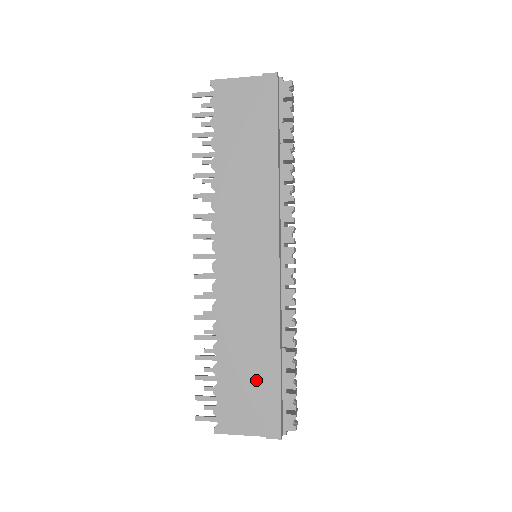
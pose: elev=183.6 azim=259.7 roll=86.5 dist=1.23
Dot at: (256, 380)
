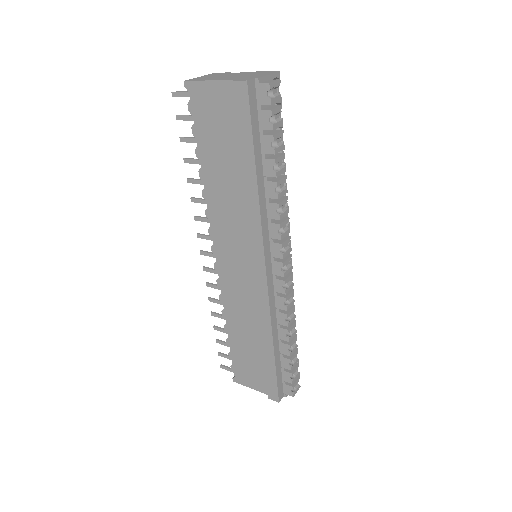
Dot at: (258, 358)
